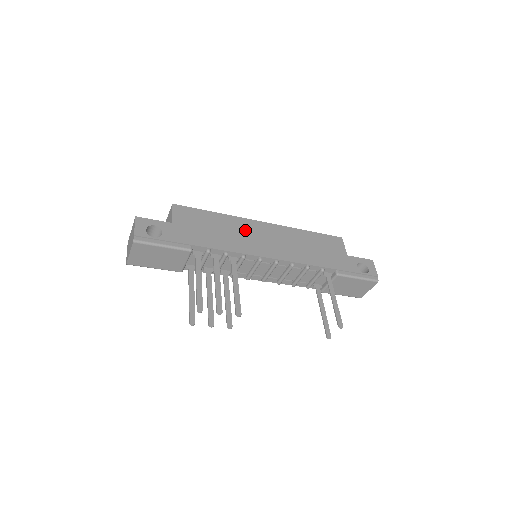
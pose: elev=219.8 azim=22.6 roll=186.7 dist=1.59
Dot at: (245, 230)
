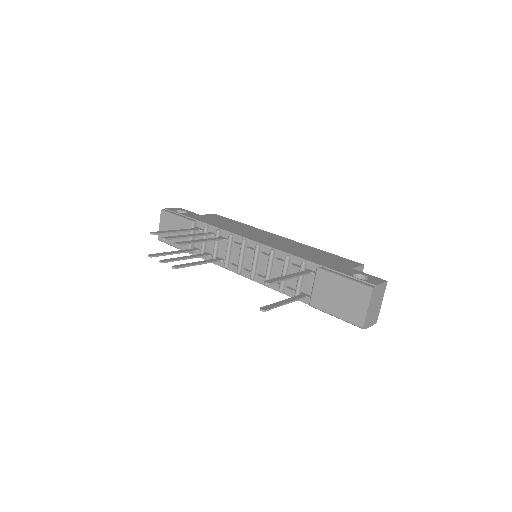
Dot at: (254, 231)
